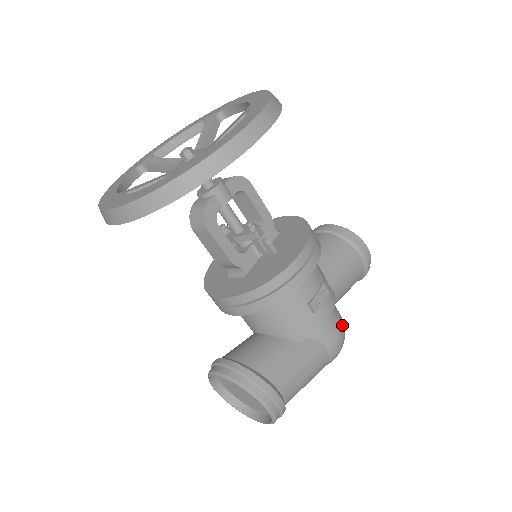
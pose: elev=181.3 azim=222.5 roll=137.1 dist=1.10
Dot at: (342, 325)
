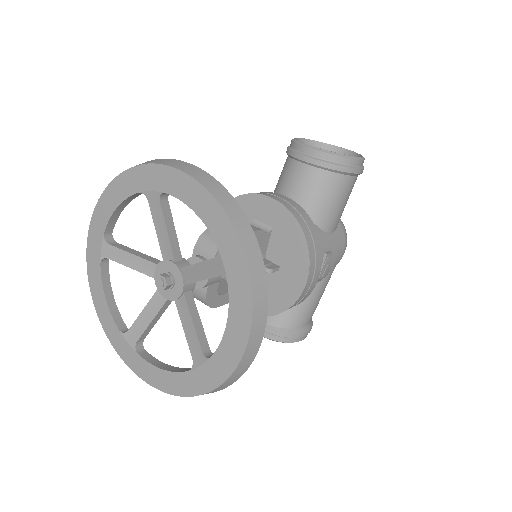
Dot at: (344, 239)
